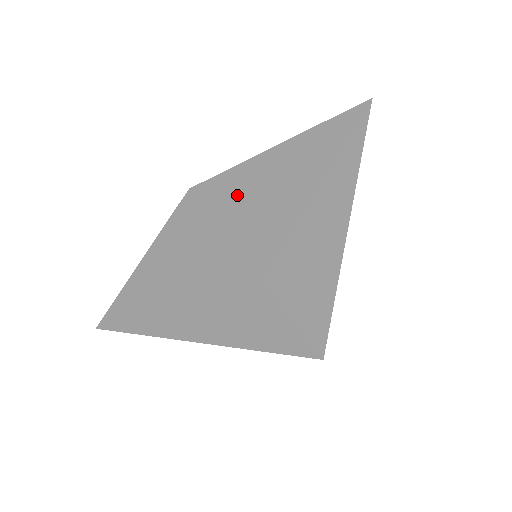
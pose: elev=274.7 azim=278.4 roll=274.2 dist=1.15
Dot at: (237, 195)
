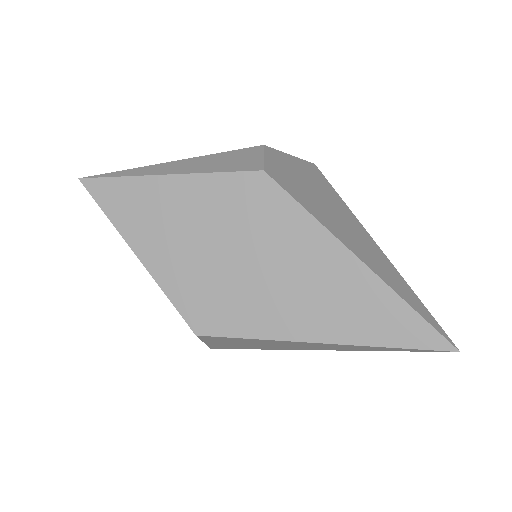
Dot at: (275, 247)
